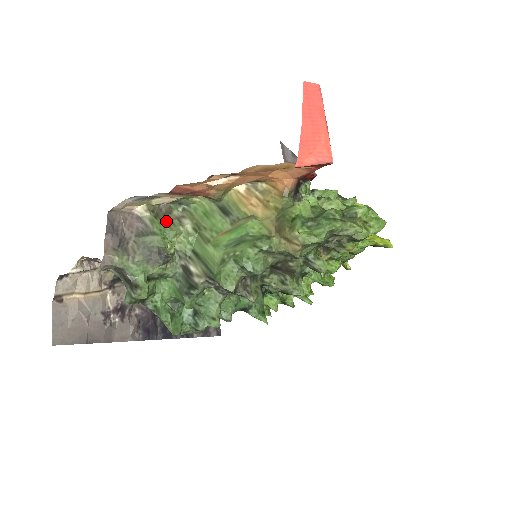
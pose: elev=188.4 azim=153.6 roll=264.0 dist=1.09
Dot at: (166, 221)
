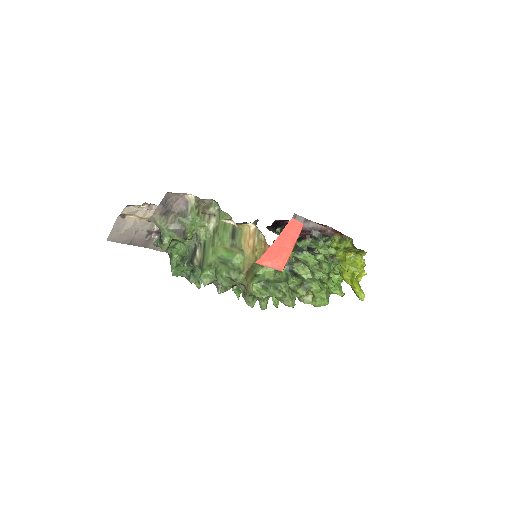
Dot at: (201, 213)
